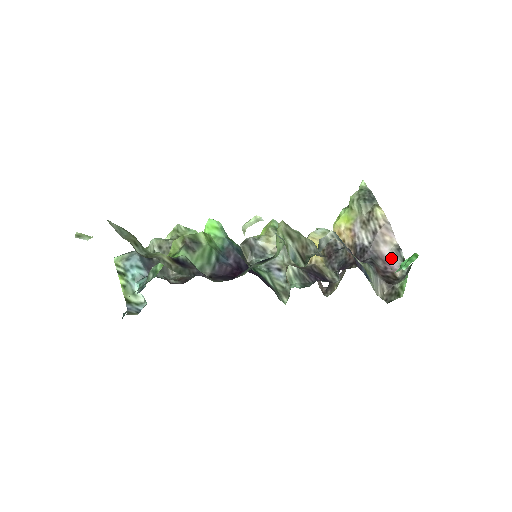
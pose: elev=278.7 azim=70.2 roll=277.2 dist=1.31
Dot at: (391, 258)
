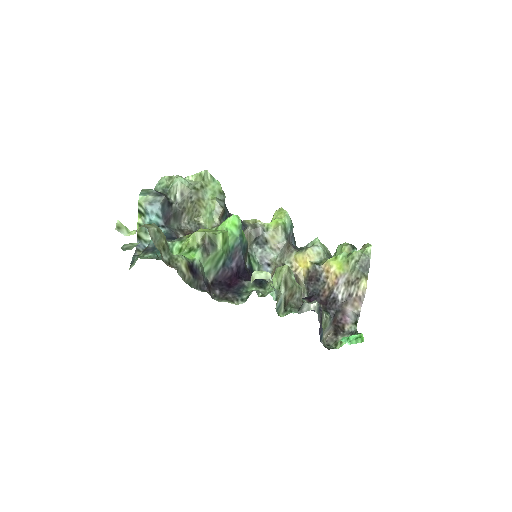
Dot at: (349, 315)
